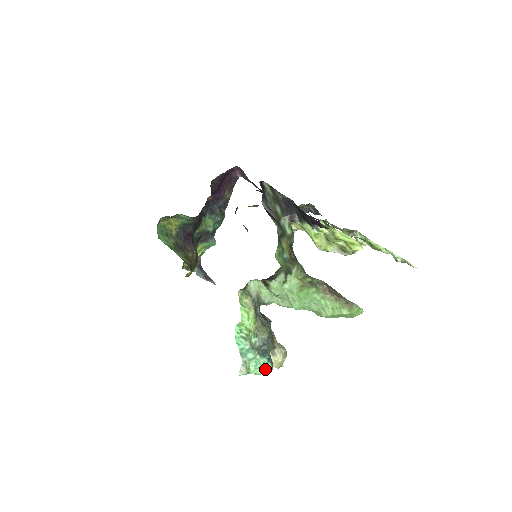
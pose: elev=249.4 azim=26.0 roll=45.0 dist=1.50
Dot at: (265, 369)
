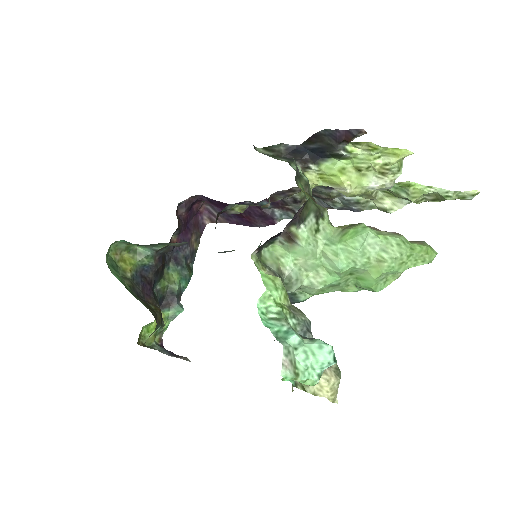
Dot at: (324, 360)
